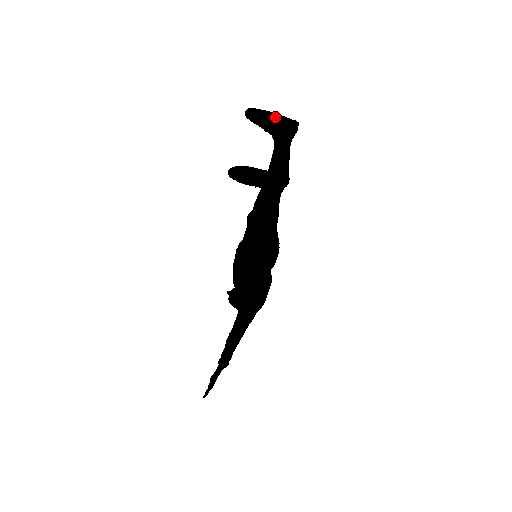
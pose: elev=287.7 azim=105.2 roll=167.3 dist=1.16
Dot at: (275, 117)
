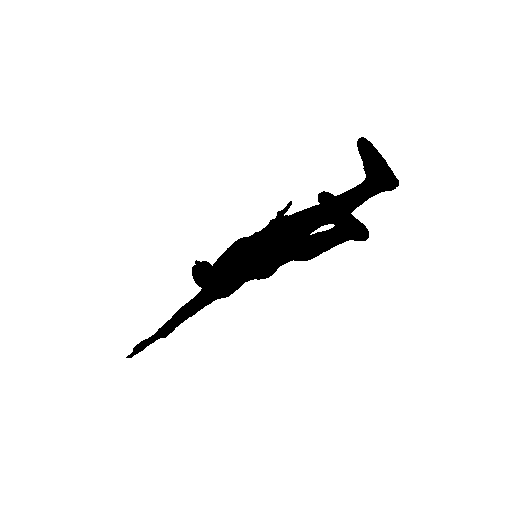
Dot at: (383, 163)
